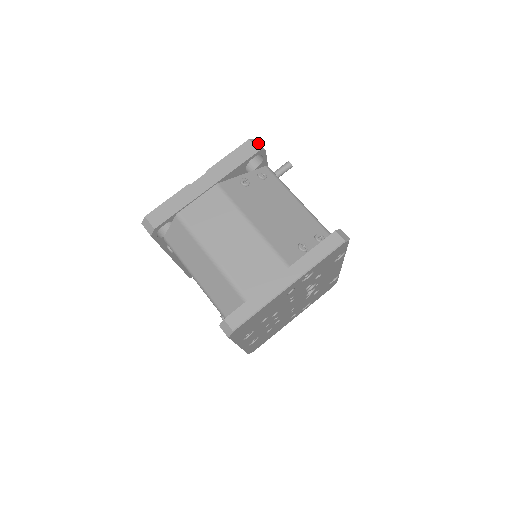
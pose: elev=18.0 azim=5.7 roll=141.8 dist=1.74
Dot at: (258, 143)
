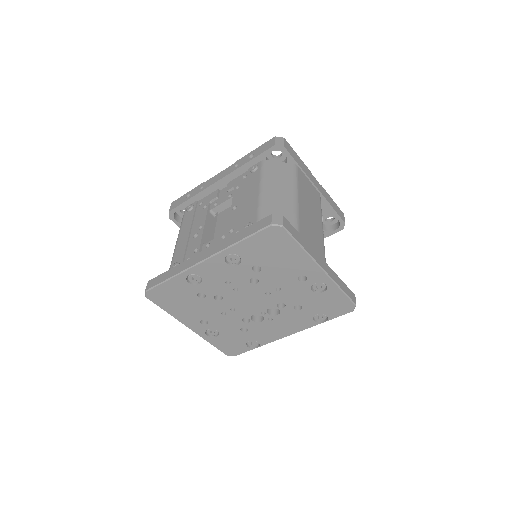
Dot at: occluded
